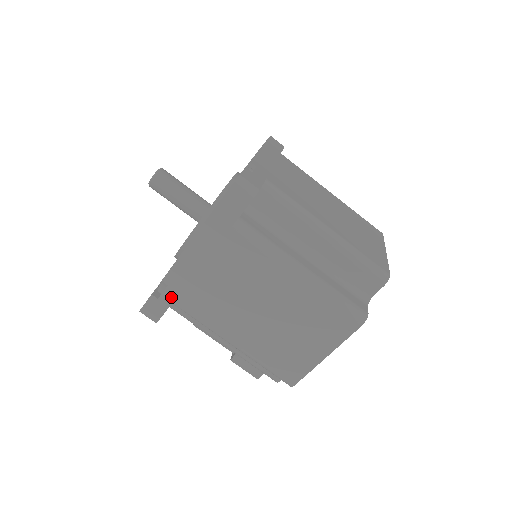
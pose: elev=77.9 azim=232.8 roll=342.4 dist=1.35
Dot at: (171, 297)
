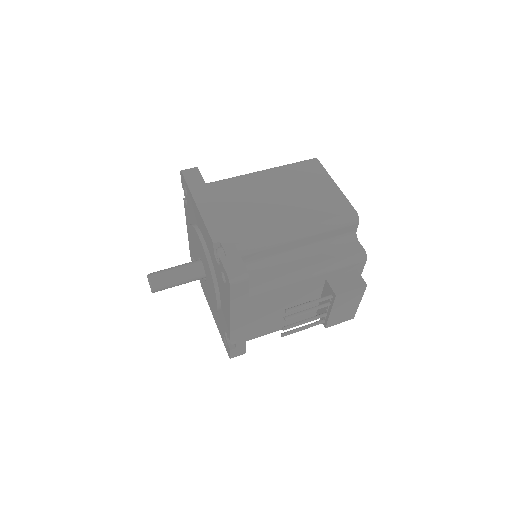
Dot at: (231, 246)
